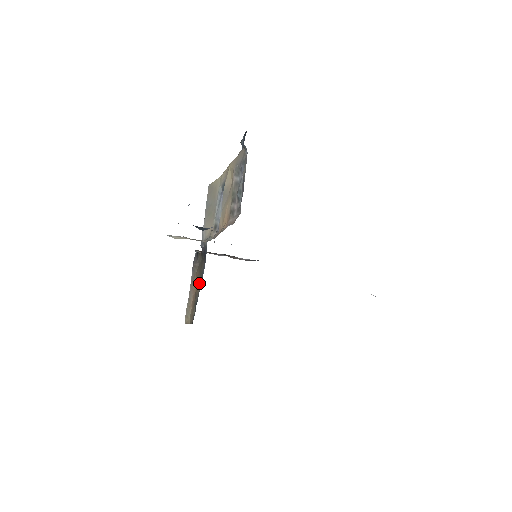
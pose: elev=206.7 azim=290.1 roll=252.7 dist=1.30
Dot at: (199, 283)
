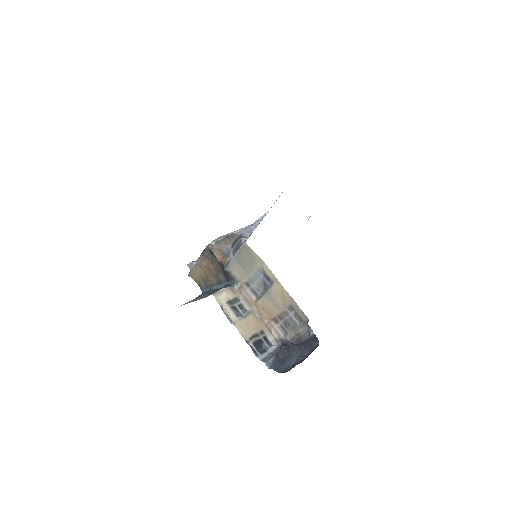
Dot at: (213, 277)
